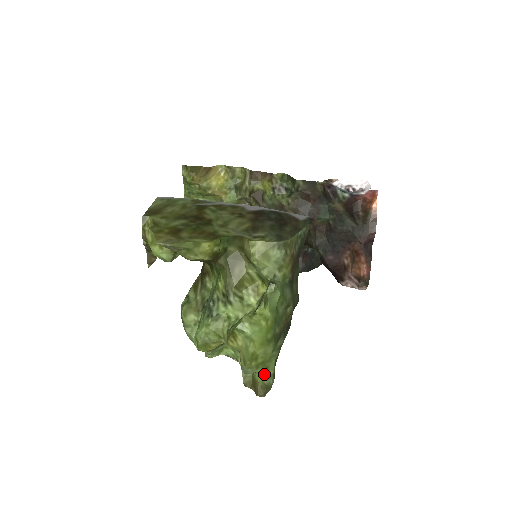
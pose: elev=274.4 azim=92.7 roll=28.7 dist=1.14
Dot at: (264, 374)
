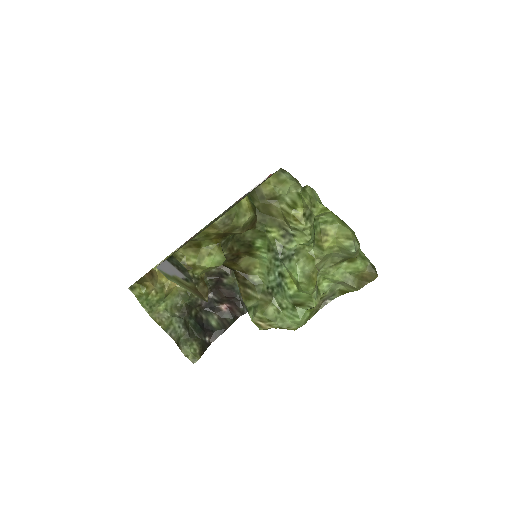
Dot at: (362, 258)
